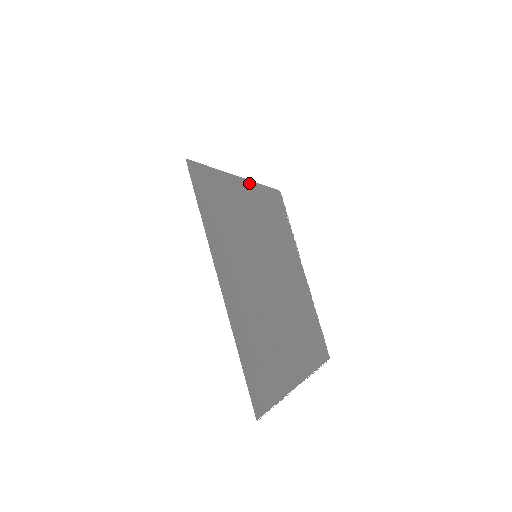
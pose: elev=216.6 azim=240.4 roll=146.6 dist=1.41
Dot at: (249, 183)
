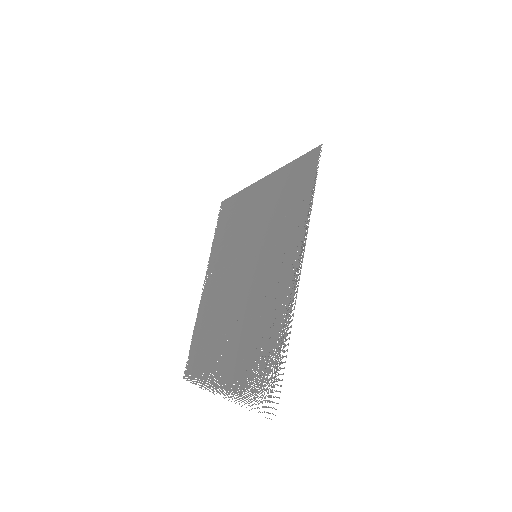
Dot at: (255, 185)
